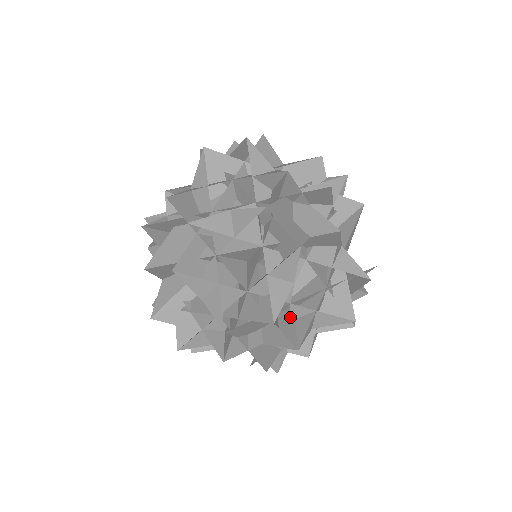
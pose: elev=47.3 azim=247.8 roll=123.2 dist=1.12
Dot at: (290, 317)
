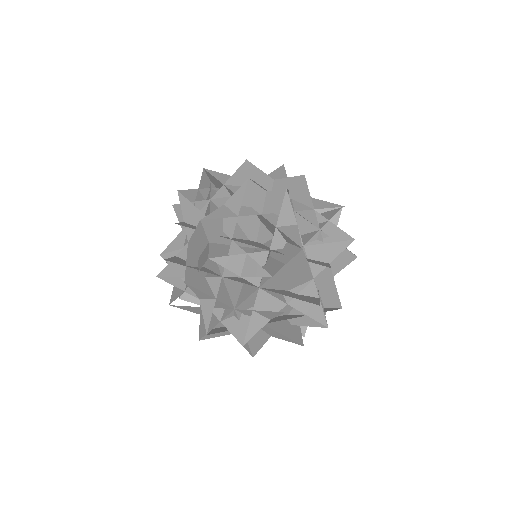
Dot at: (304, 290)
